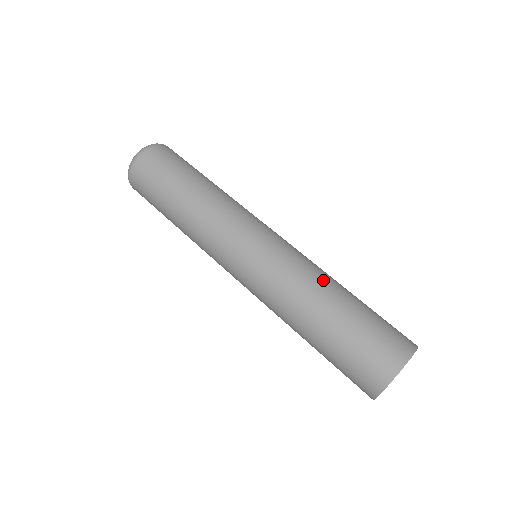
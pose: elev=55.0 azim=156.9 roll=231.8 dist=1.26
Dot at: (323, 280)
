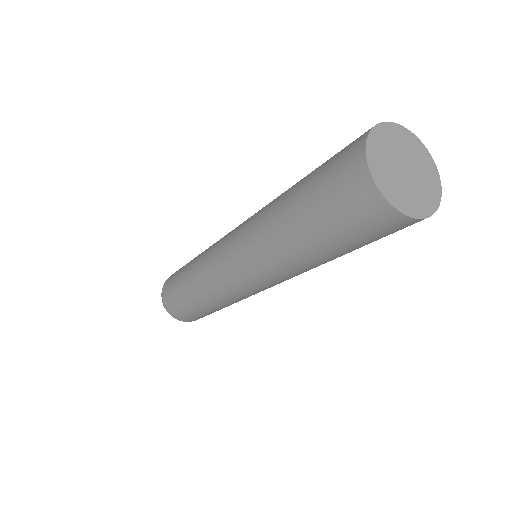
Dot at: occluded
